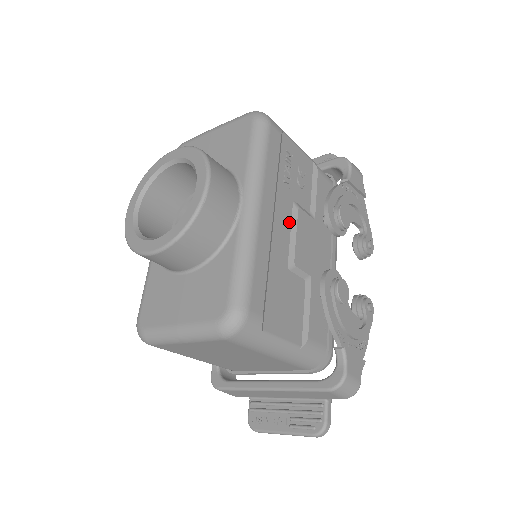
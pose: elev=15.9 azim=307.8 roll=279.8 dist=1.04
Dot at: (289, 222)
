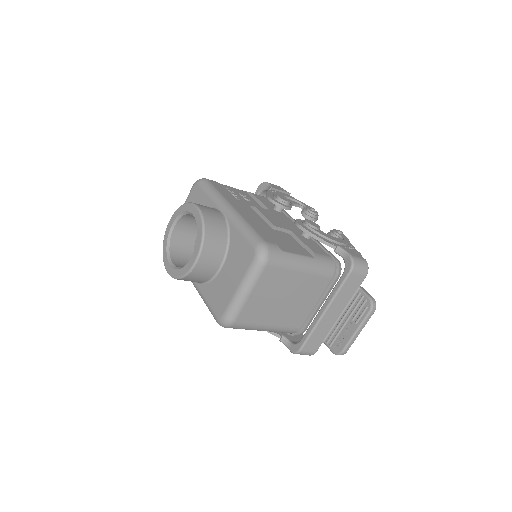
Dot at: (255, 213)
